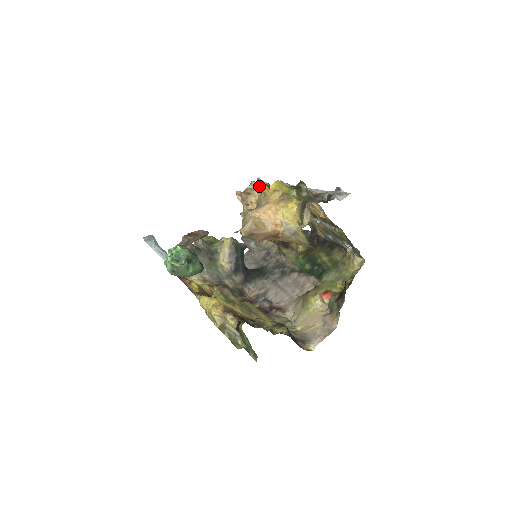
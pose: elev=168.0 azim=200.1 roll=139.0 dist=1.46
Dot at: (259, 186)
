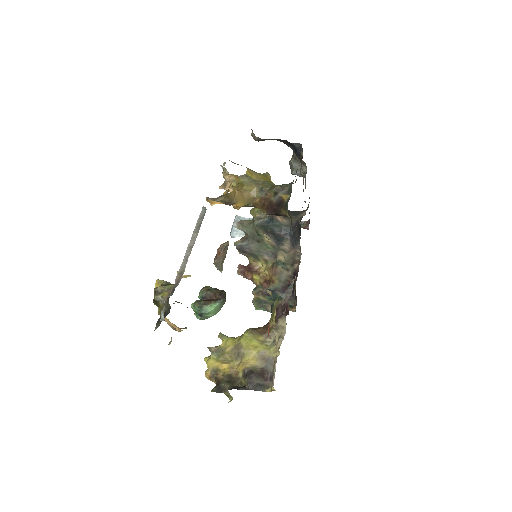
Dot at: occluded
